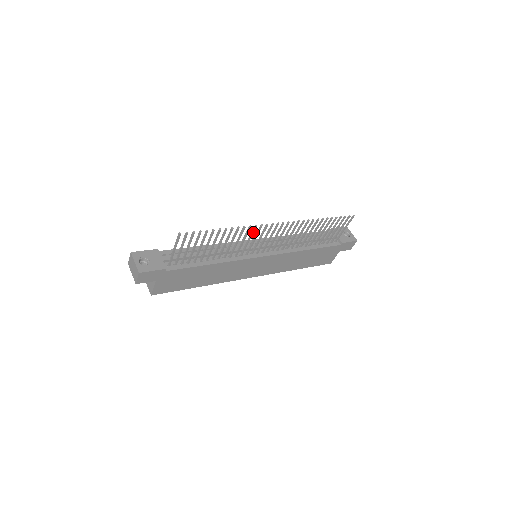
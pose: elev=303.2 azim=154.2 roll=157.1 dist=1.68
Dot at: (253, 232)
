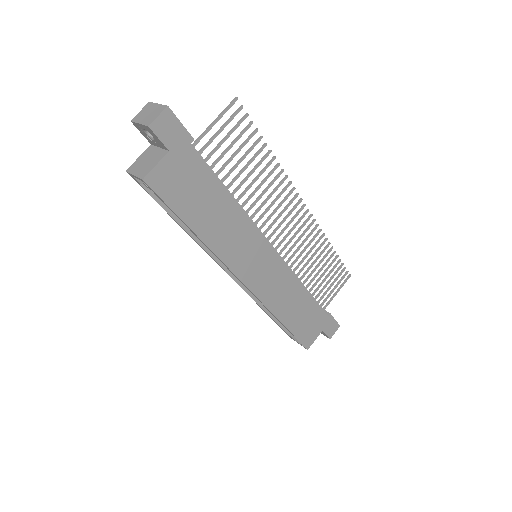
Dot at: (283, 191)
